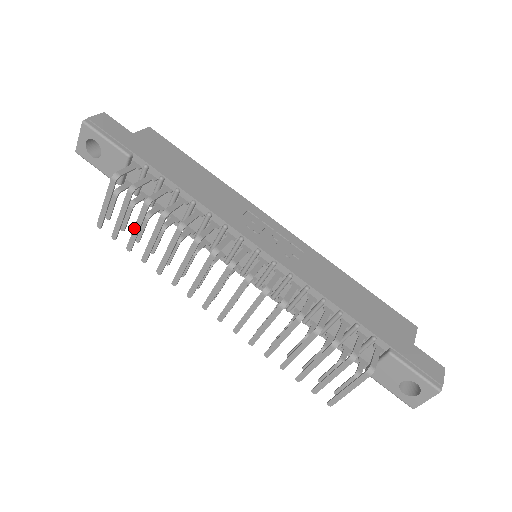
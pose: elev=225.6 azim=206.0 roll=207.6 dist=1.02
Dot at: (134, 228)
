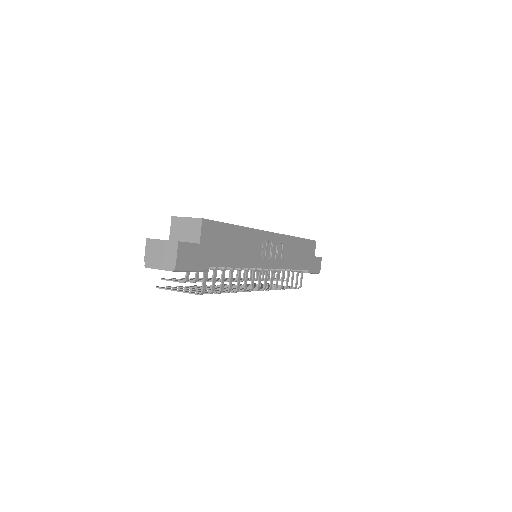
Dot at: occluded
